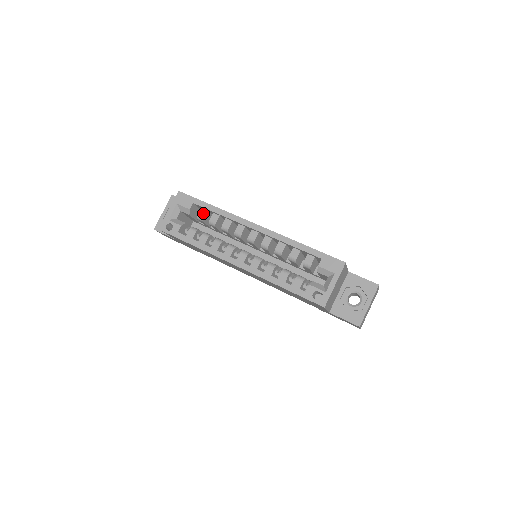
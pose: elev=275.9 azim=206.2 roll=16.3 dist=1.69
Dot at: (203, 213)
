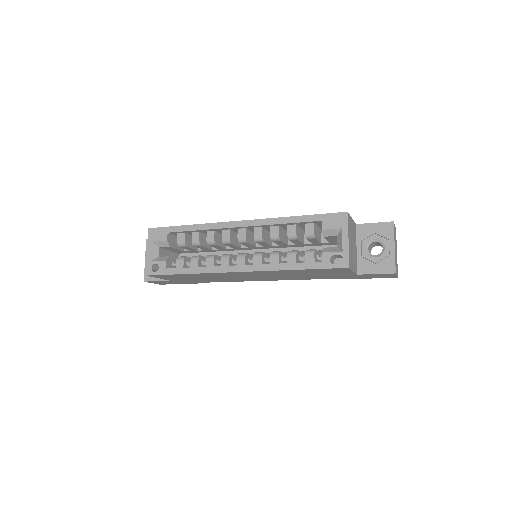
Dot at: (182, 238)
